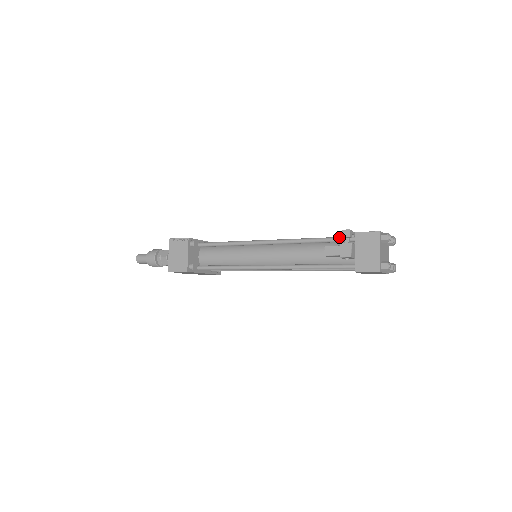
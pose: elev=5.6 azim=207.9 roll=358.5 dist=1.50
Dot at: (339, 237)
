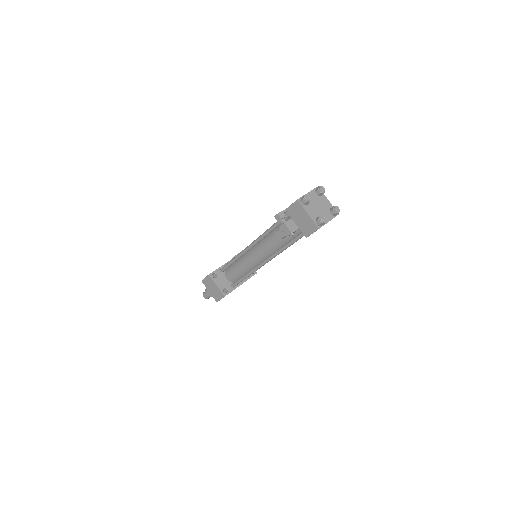
Dot at: occluded
